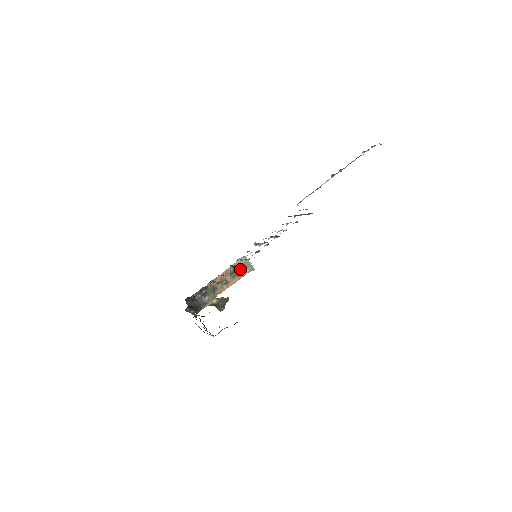
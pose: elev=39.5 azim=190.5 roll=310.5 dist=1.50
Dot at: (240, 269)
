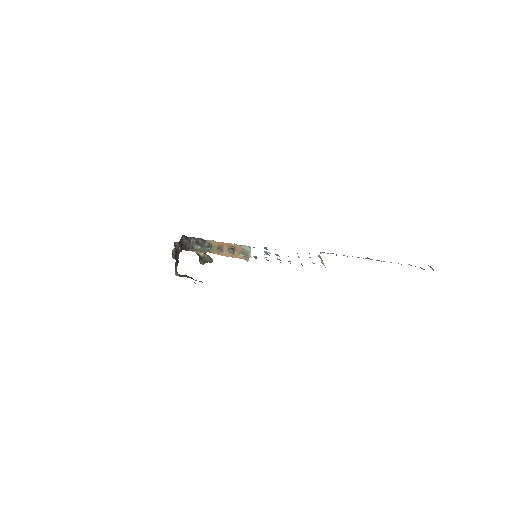
Dot at: (239, 252)
